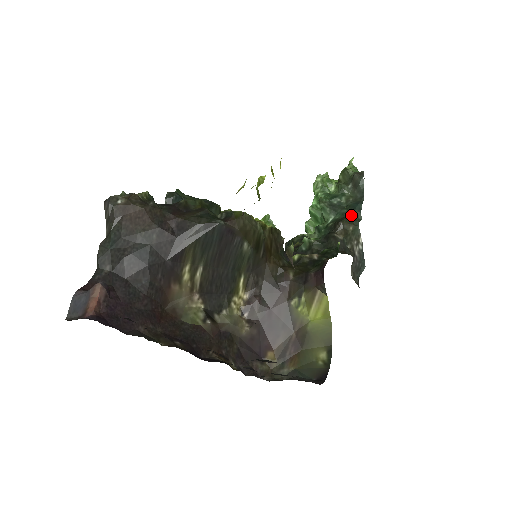
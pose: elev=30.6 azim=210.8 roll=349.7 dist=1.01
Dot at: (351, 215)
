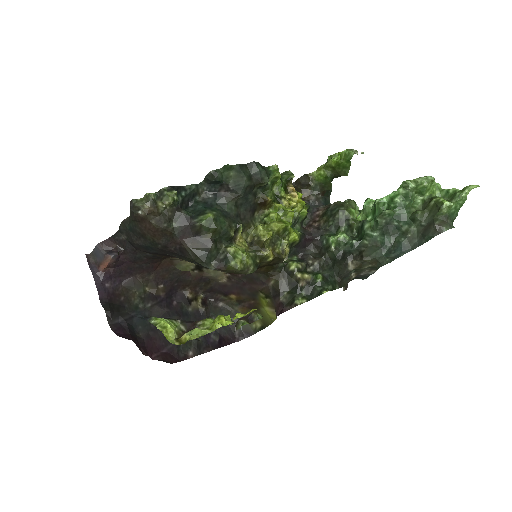
Dot at: (385, 254)
